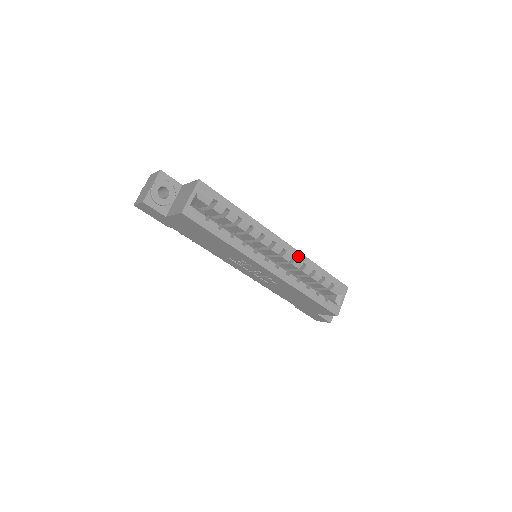
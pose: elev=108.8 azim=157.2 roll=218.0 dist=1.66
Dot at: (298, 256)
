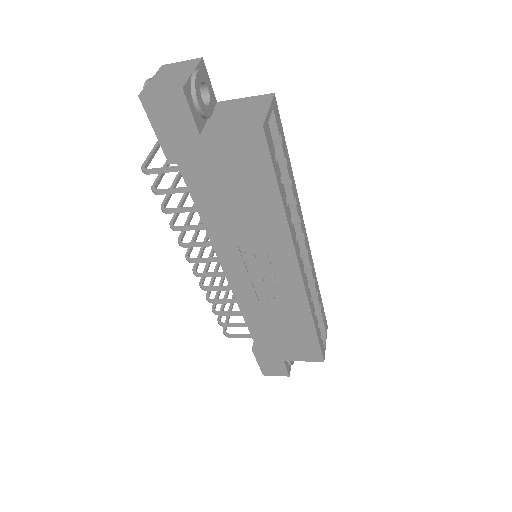
Dot at: (312, 266)
